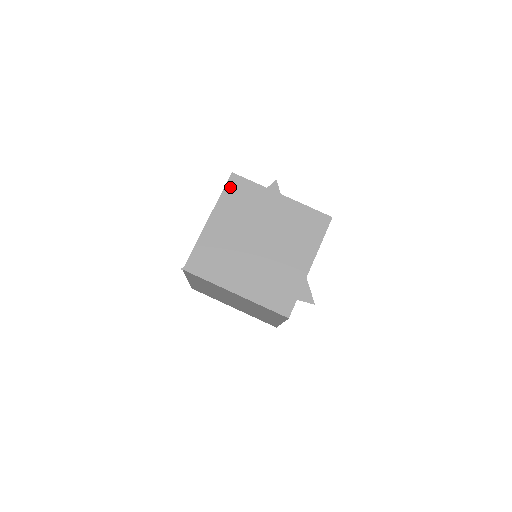
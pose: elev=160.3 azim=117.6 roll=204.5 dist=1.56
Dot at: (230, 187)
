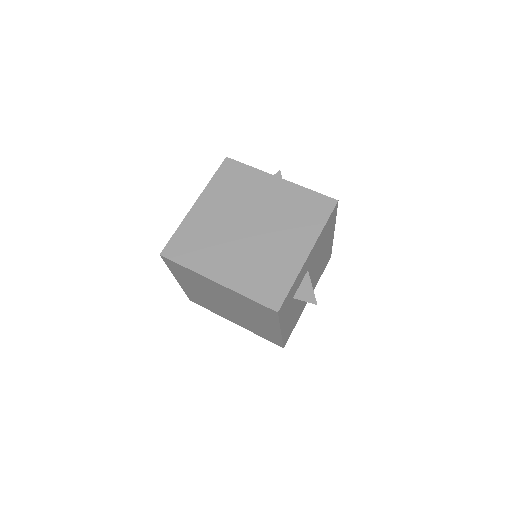
Dot at: (222, 171)
